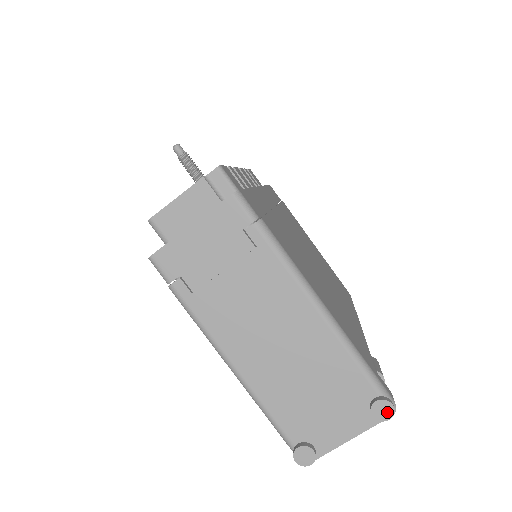
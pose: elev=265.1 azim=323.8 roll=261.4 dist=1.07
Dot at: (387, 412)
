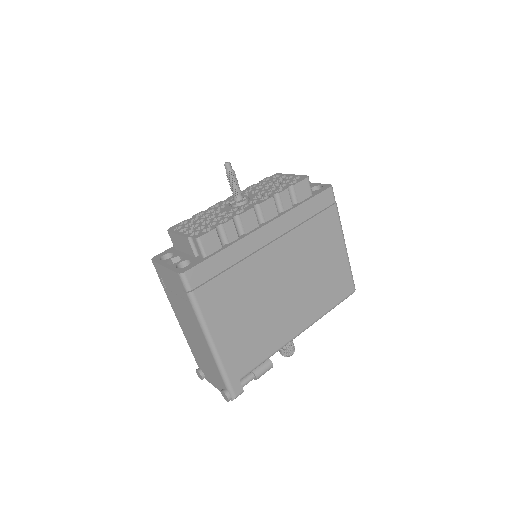
Dot at: (226, 398)
